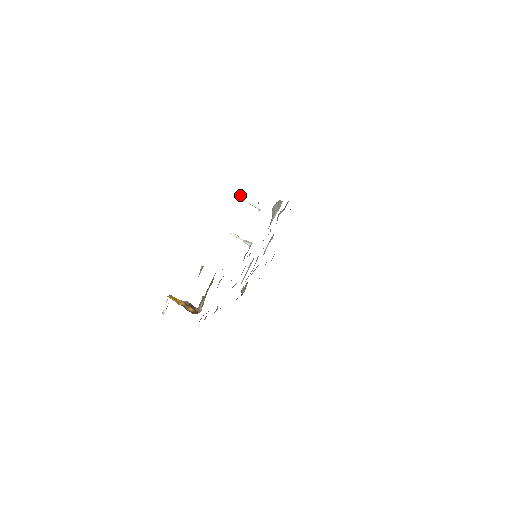
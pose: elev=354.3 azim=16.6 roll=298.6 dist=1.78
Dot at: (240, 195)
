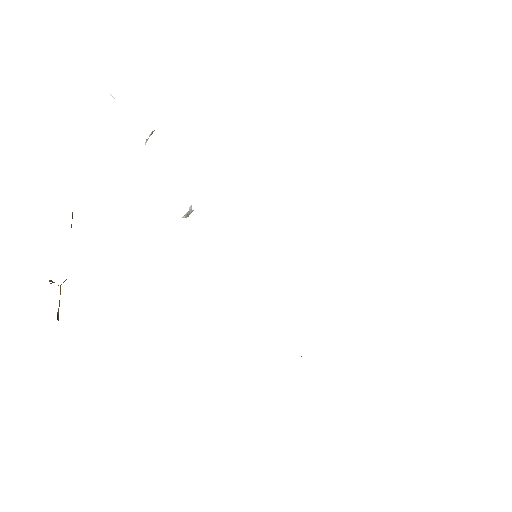
Dot at: (146, 140)
